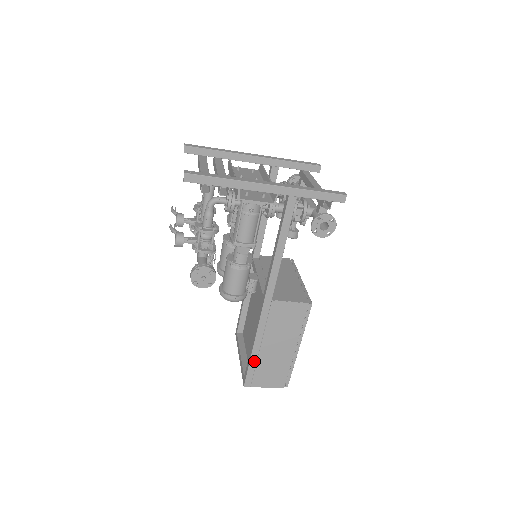
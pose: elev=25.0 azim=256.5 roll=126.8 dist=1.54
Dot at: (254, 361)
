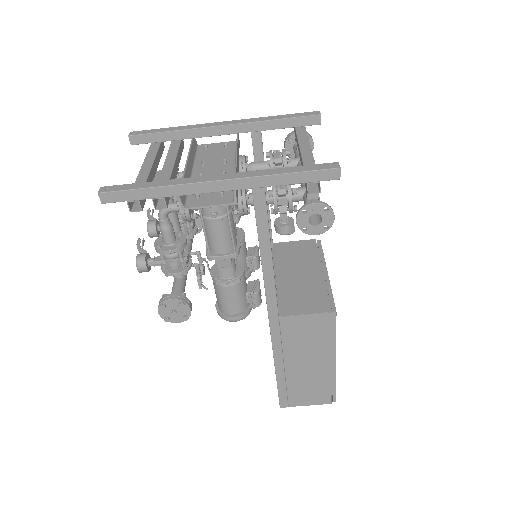
Dot at: (282, 382)
